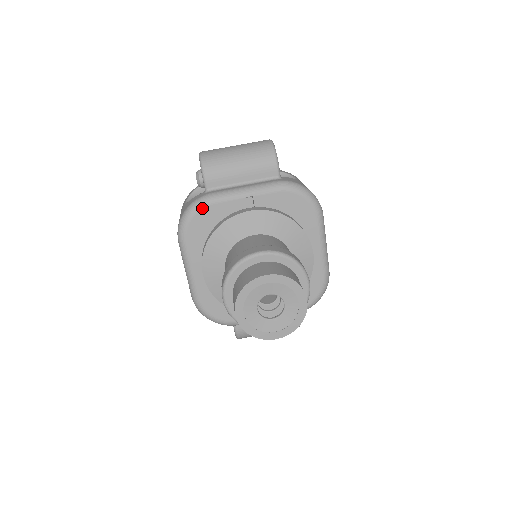
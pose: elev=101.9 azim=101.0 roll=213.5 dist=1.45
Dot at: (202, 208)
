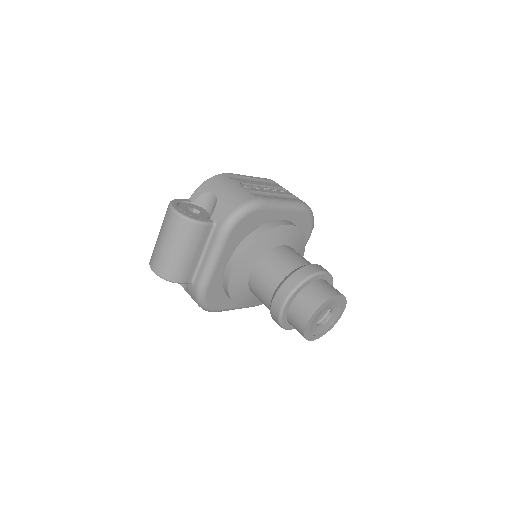
Dot at: (206, 296)
